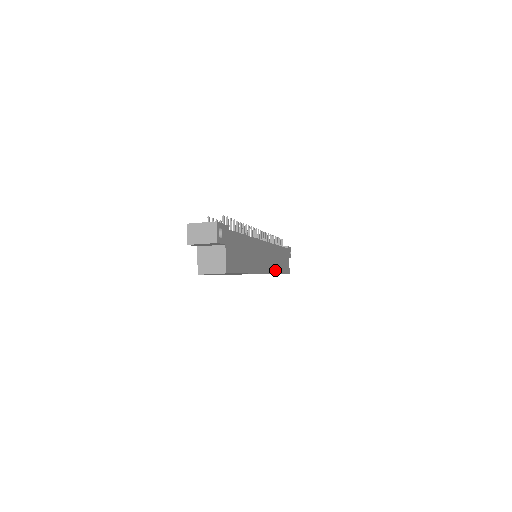
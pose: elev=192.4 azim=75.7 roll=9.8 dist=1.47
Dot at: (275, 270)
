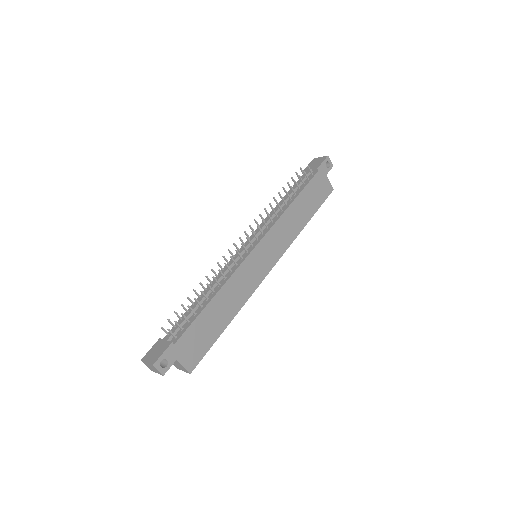
Dot at: (291, 239)
